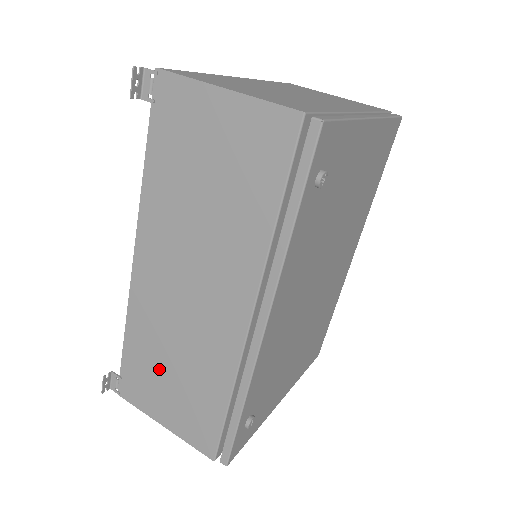
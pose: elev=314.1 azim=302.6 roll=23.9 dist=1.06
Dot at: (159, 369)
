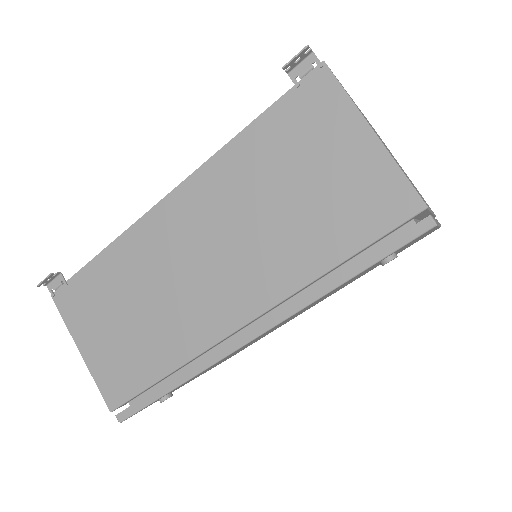
Dot at: (115, 304)
